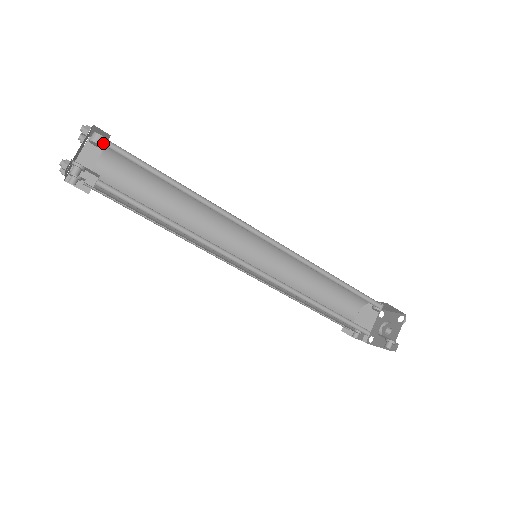
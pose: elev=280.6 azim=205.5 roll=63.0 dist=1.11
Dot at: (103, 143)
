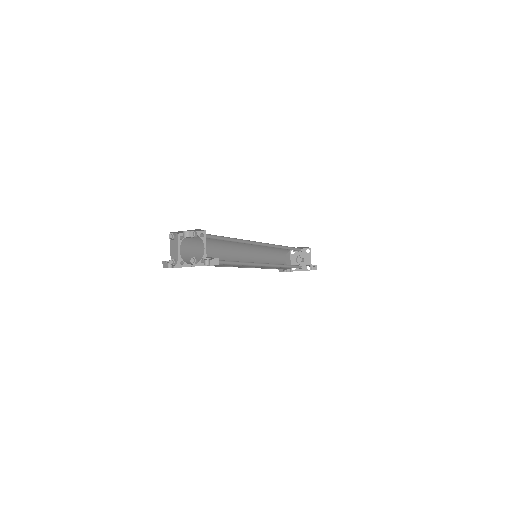
Dot at: occluded
